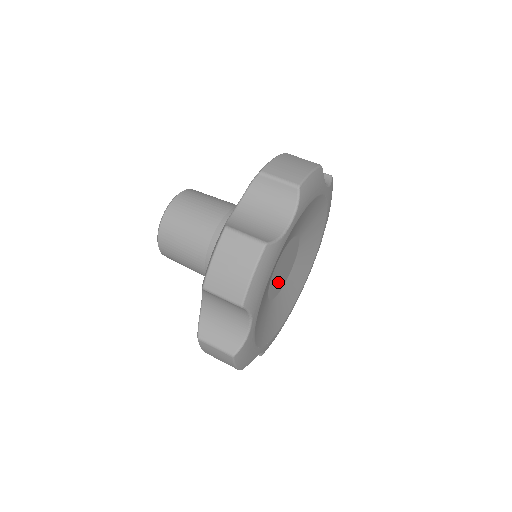
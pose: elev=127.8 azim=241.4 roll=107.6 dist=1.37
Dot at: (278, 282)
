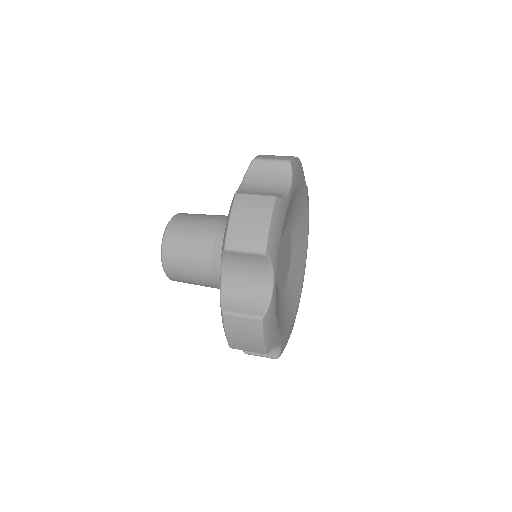
Dot at: (282, 273)
